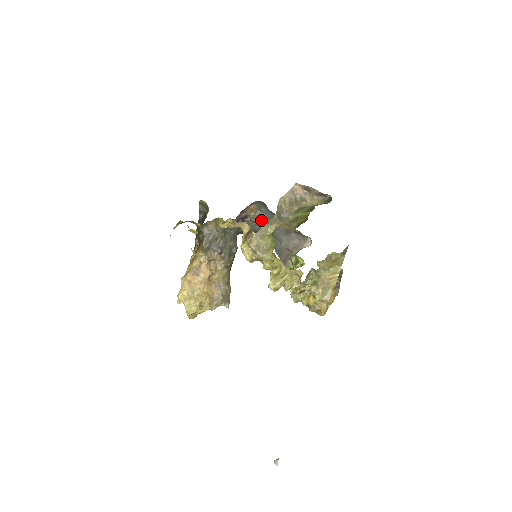
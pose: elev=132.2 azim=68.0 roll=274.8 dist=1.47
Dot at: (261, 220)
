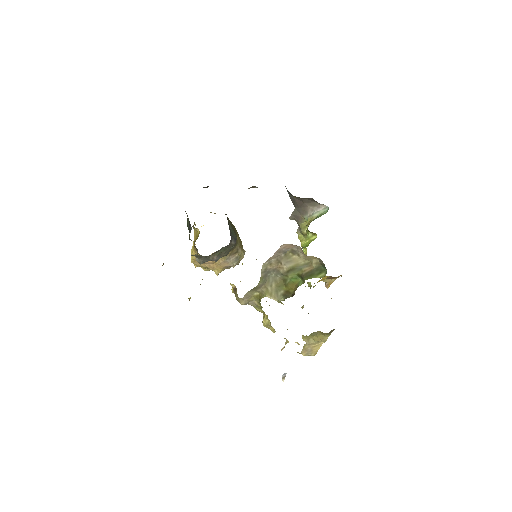
Dot at: occluded
